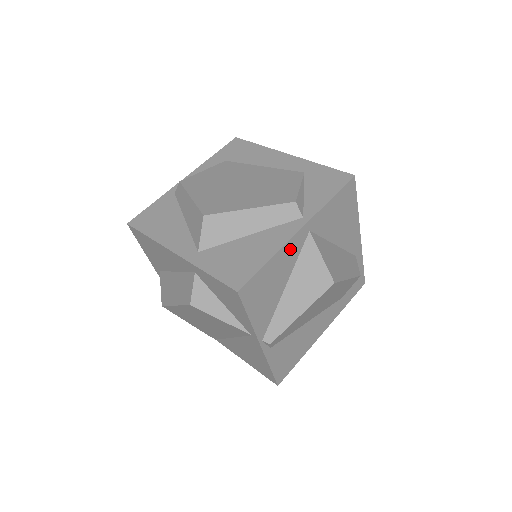
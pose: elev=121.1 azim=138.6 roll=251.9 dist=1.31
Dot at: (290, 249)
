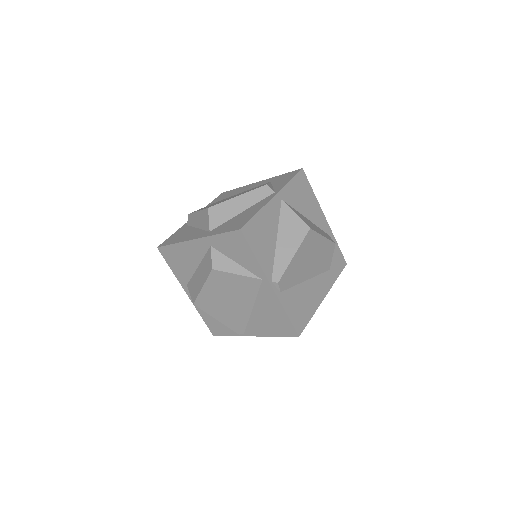
Dot at: (271, 209)
